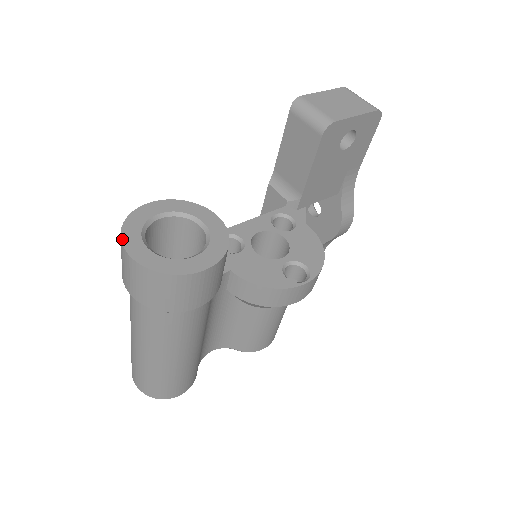
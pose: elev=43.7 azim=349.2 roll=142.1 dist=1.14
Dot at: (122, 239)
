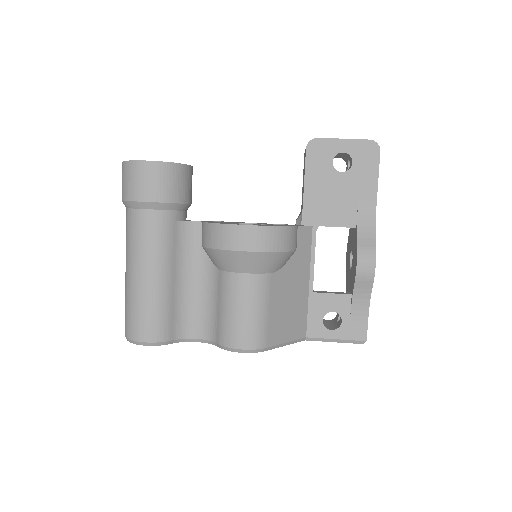
Dot at: occluded
